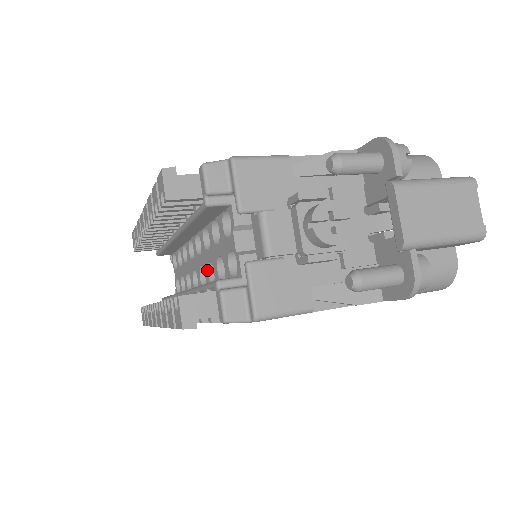
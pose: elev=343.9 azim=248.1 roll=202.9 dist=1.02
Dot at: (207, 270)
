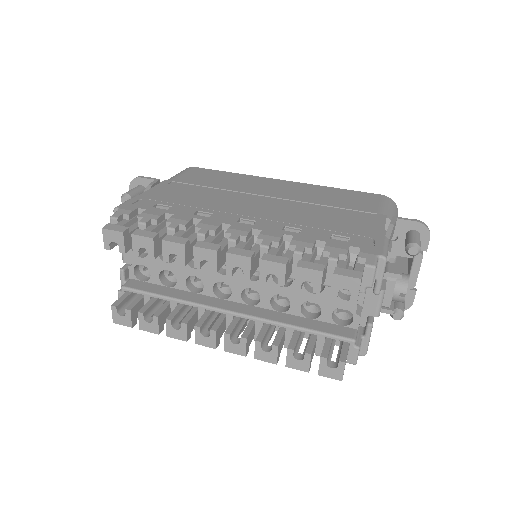
Dot at: (270, 298)
